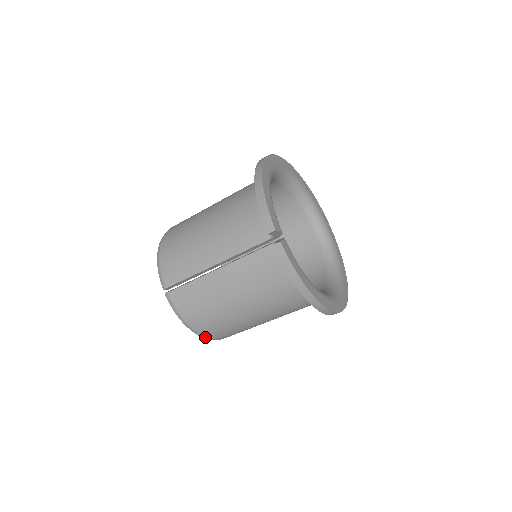
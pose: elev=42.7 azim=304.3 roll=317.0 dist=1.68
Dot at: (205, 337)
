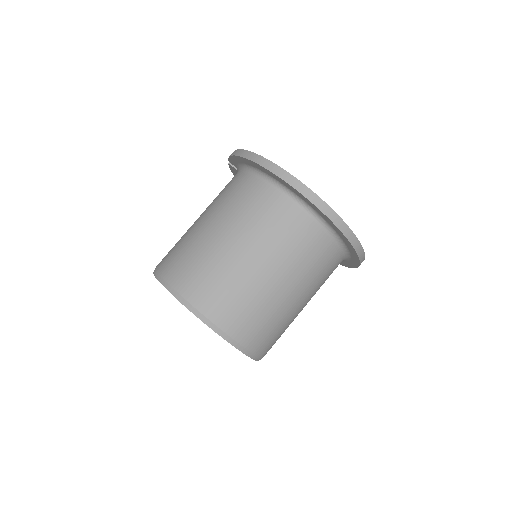
Dot at: (172, 288)
